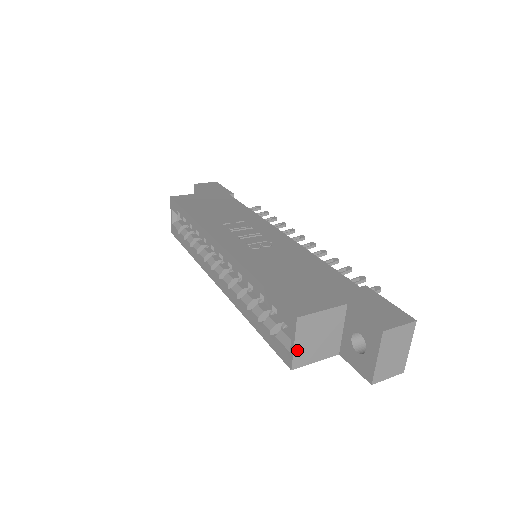
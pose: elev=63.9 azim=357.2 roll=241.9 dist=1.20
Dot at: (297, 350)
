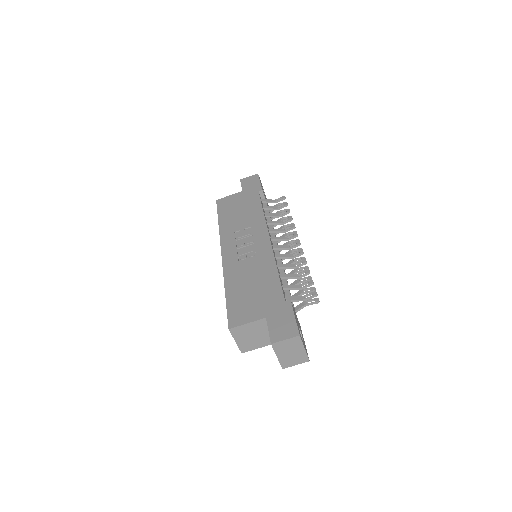
Dot at: (240, 344)
